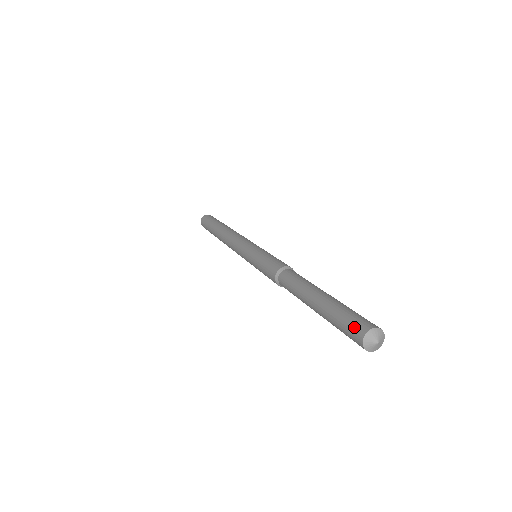
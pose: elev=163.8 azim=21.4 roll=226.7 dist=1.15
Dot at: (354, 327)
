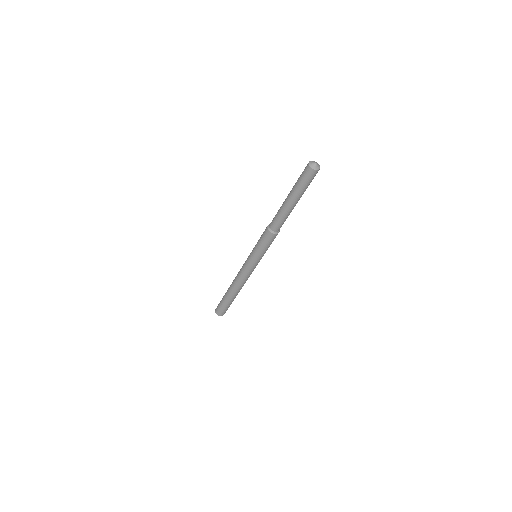
Dot at: occluded
